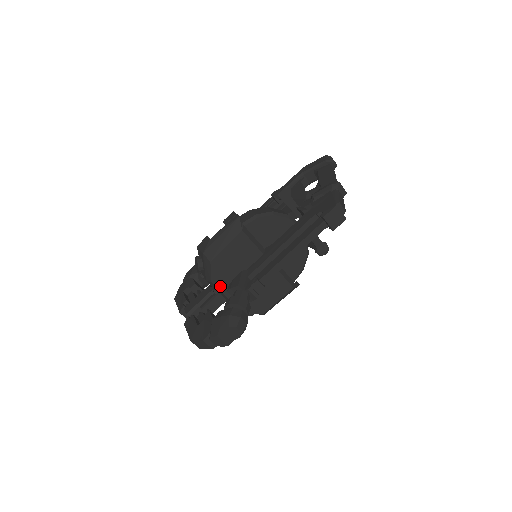
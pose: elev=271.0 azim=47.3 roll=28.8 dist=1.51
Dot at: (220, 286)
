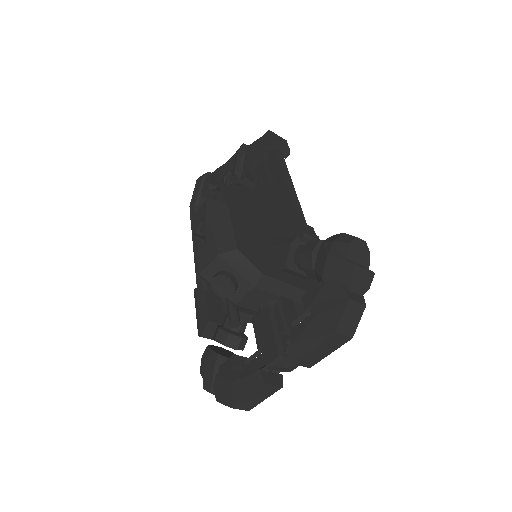
Dot at: (274, 275)
